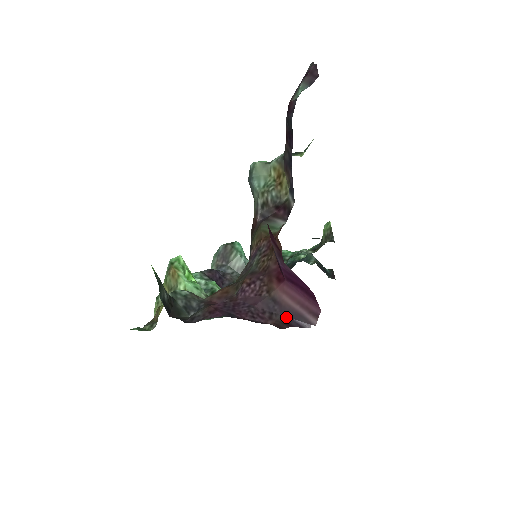
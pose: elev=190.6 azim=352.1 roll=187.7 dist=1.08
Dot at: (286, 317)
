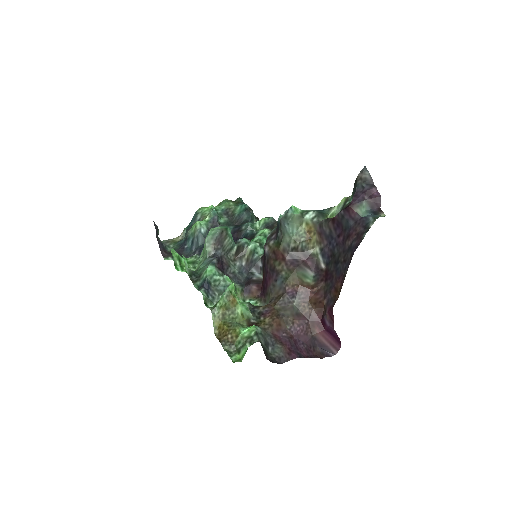
Dot at: (321, 349)
